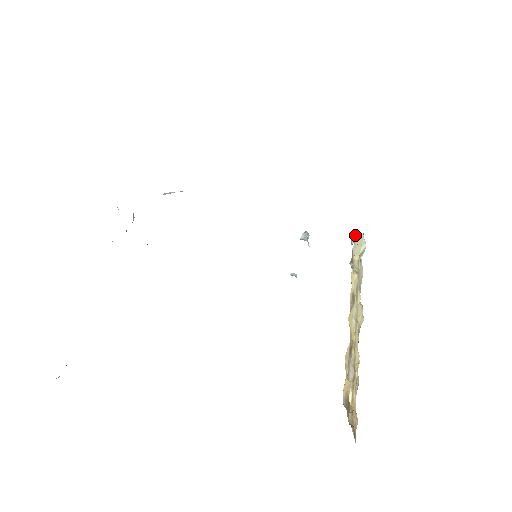
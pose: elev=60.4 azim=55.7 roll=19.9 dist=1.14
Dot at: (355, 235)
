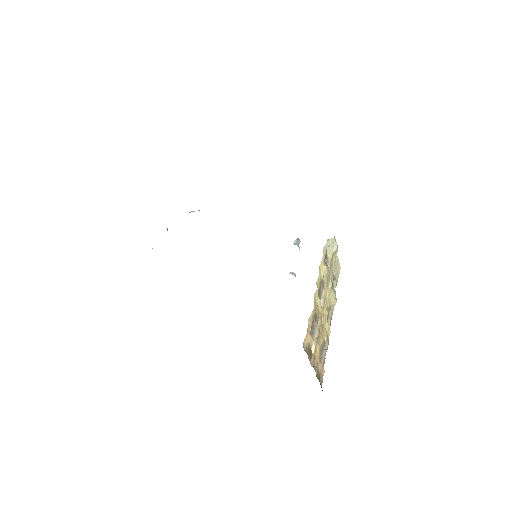
Dot at: occluded
